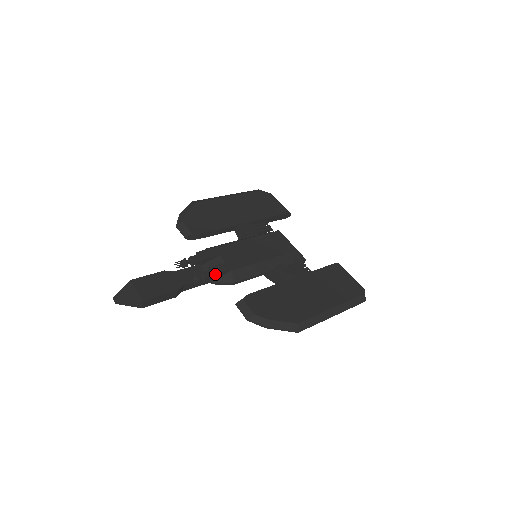
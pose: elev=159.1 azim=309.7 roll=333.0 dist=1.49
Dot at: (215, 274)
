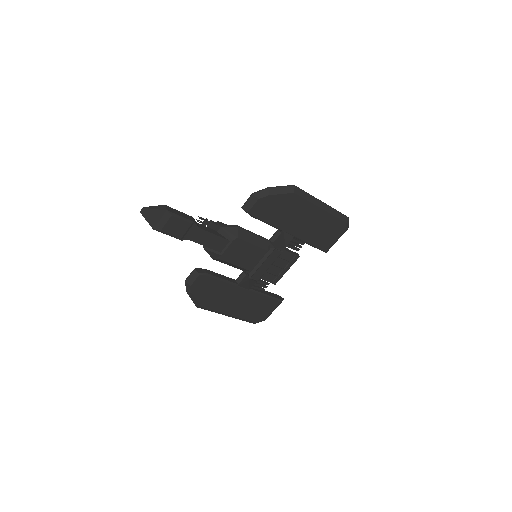
Dot at: (218, 222)
